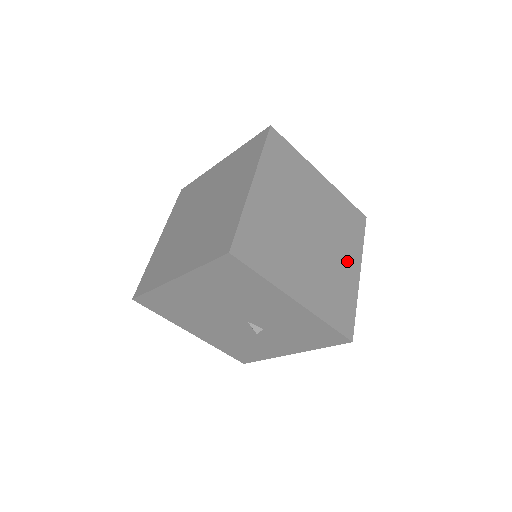
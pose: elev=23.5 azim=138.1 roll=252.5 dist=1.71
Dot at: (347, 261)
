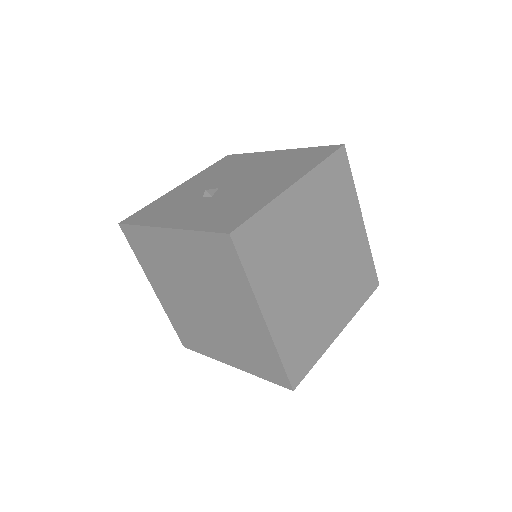
Dot at: (351, 230)
